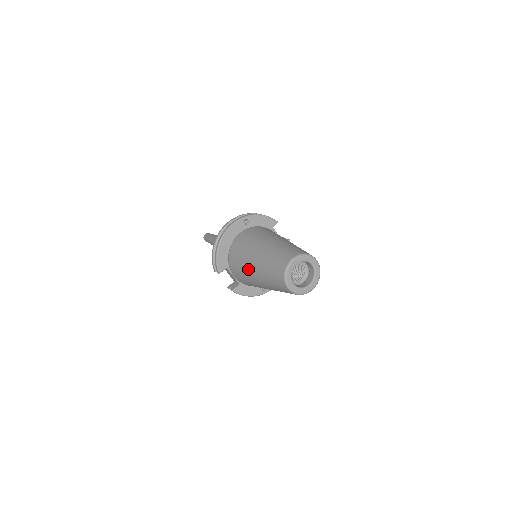
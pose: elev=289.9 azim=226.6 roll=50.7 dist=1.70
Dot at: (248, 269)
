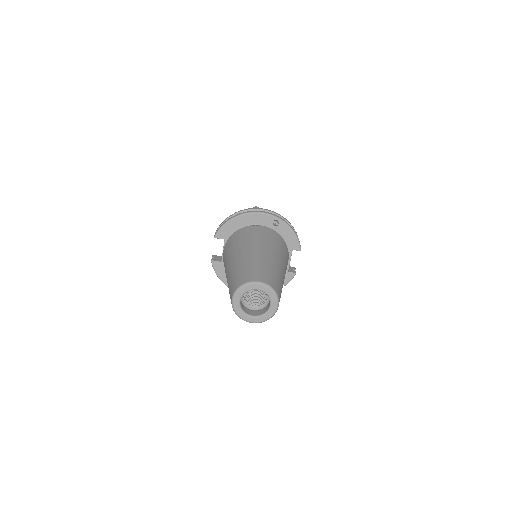
Dot at: (231, 255)
